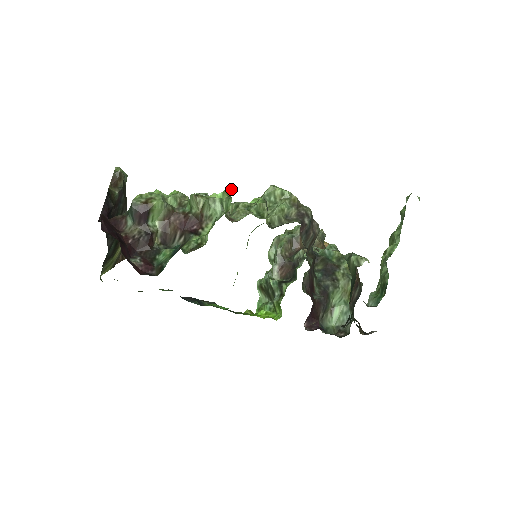
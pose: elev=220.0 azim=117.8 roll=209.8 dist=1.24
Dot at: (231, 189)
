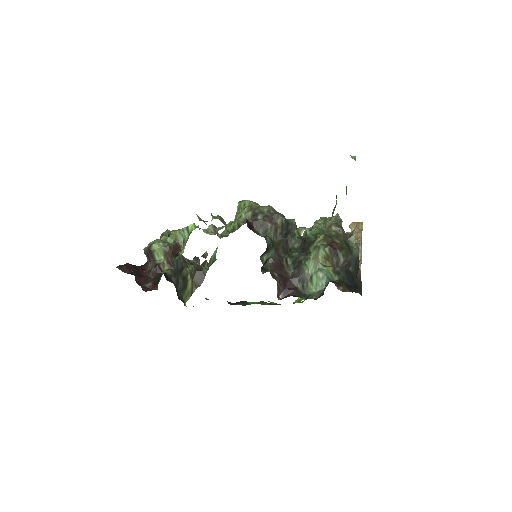
Dot at: occluded
